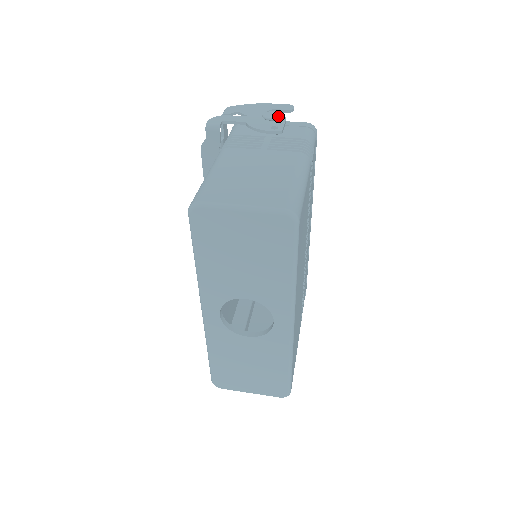
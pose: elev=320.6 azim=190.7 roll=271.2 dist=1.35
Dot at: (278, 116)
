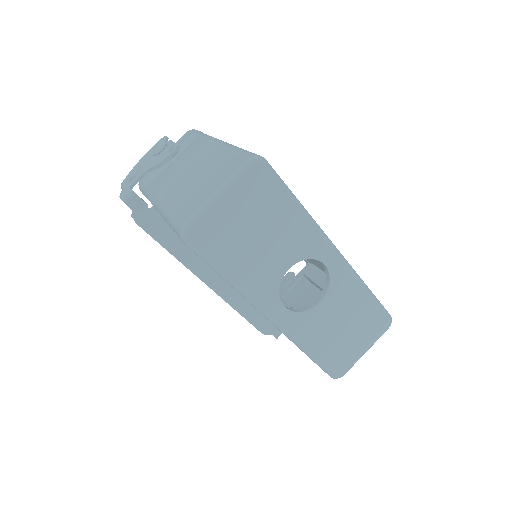
Dot at: (164, 143)
